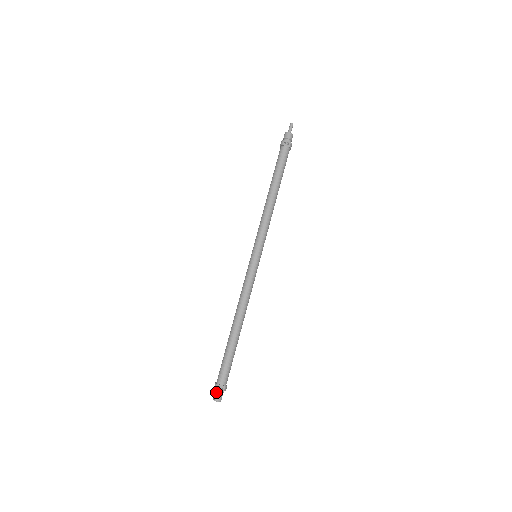
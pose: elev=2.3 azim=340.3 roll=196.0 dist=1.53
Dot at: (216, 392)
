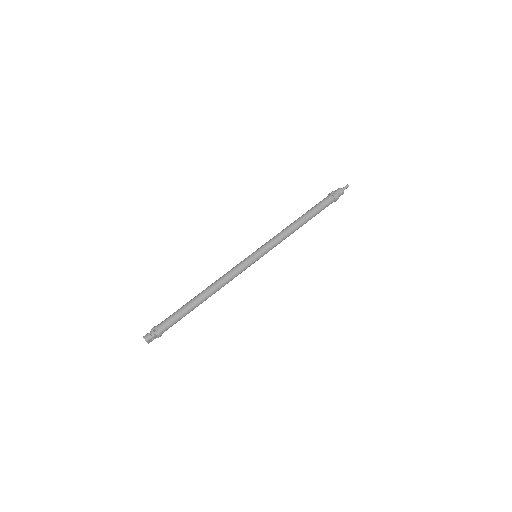
Dot at: (150, 332)
